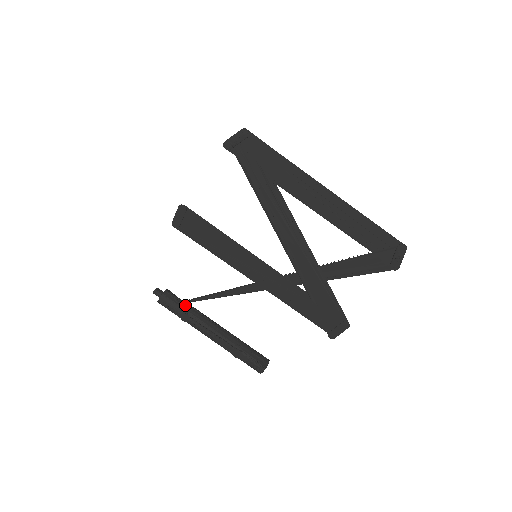
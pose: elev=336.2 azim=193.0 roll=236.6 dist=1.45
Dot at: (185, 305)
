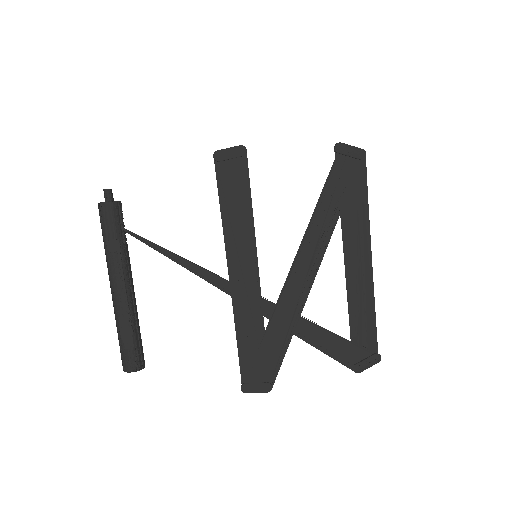
Dot at: occluded
